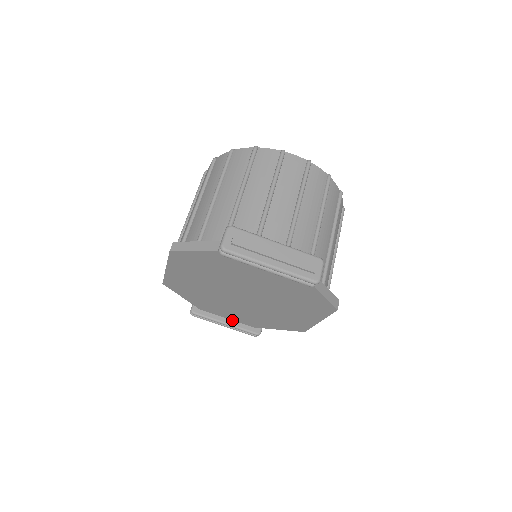
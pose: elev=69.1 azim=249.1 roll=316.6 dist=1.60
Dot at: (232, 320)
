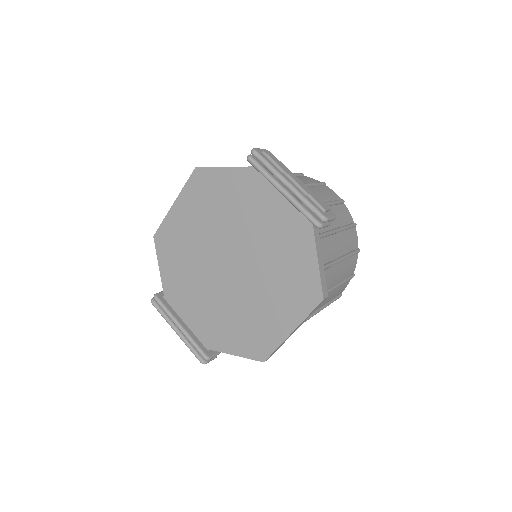
Dot at: (189, 328)
